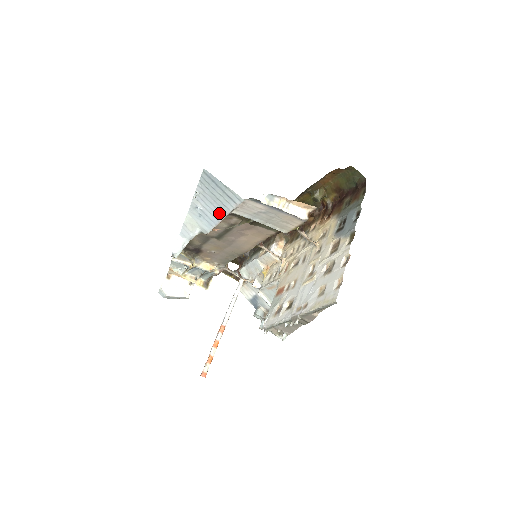
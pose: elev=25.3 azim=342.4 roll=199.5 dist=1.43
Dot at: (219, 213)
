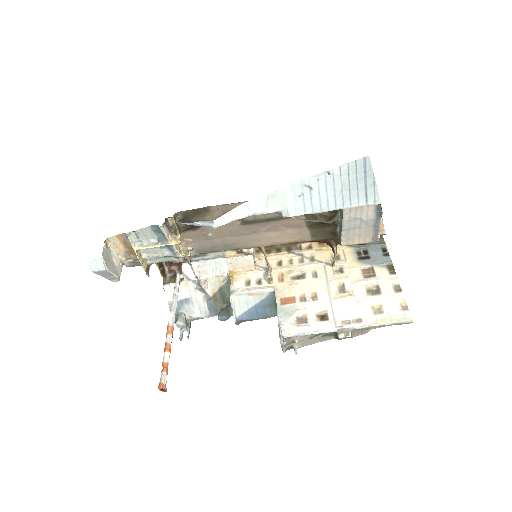
Dot at: (333, 203)
